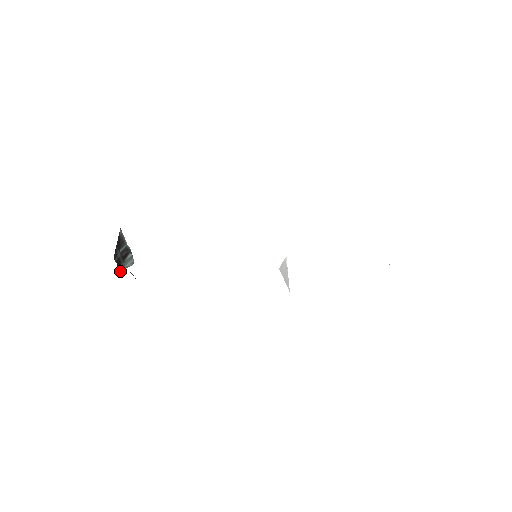
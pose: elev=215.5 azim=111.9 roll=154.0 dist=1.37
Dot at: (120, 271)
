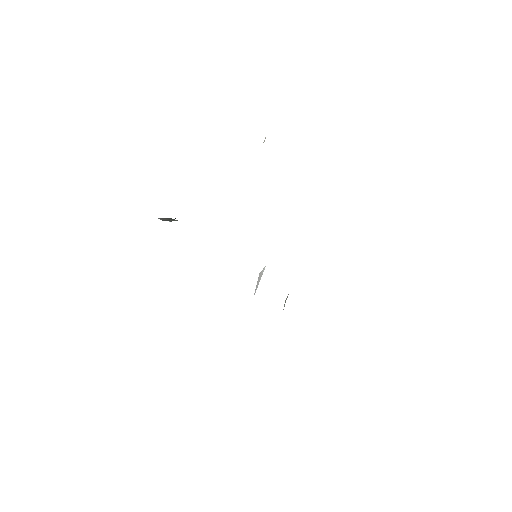
Dot at: occluded
